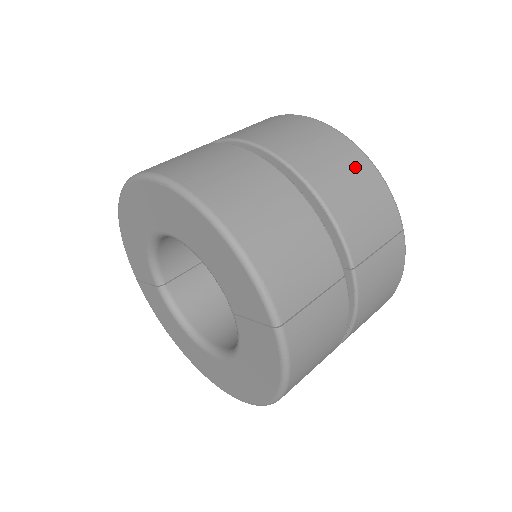
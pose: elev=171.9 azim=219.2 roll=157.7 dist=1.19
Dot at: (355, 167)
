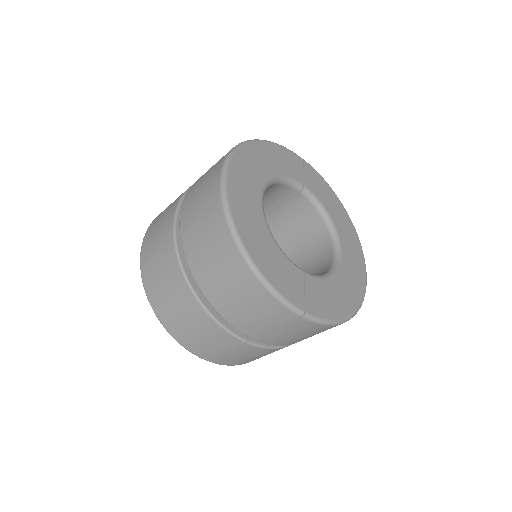
Dot at: (239, 280)
